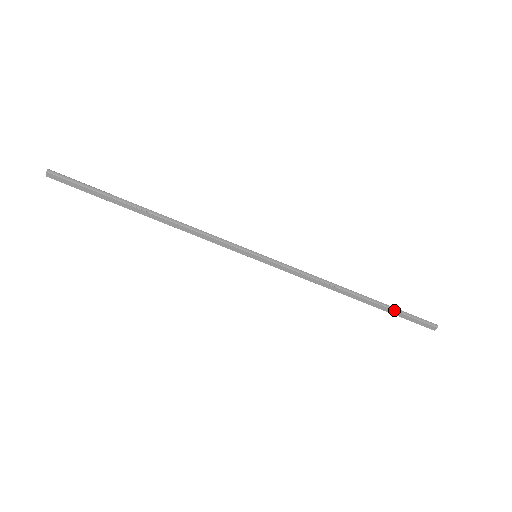
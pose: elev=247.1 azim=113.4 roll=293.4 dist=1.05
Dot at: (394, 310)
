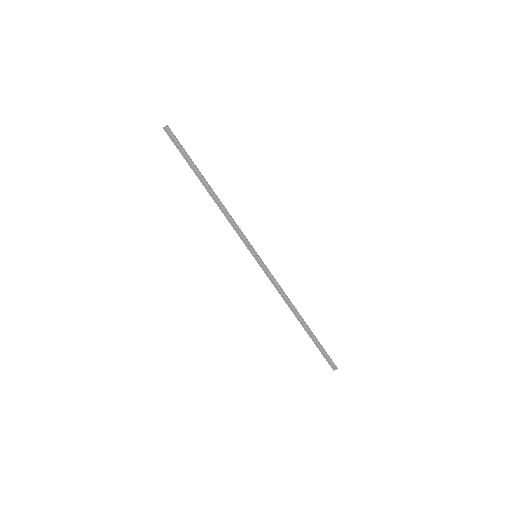
Dot at: (317, 342)
